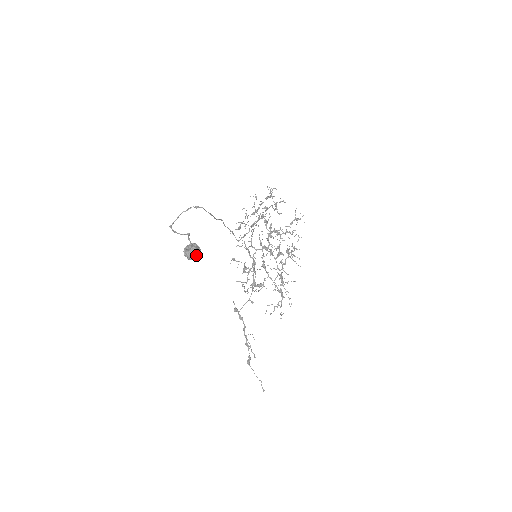
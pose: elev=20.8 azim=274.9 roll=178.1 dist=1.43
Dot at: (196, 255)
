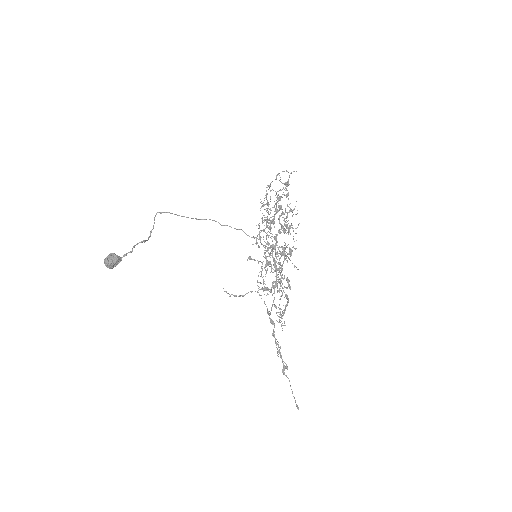
Dot at: (108, 265)
